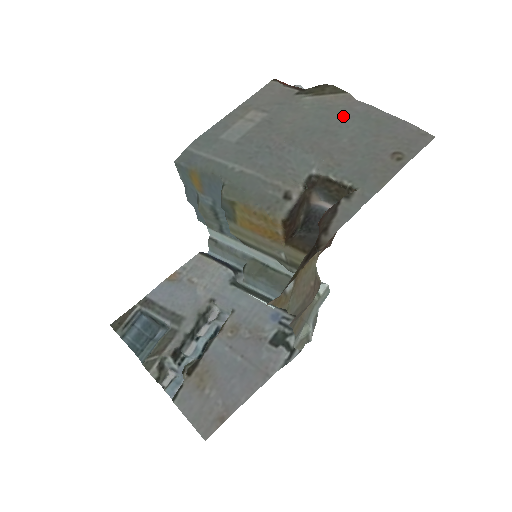
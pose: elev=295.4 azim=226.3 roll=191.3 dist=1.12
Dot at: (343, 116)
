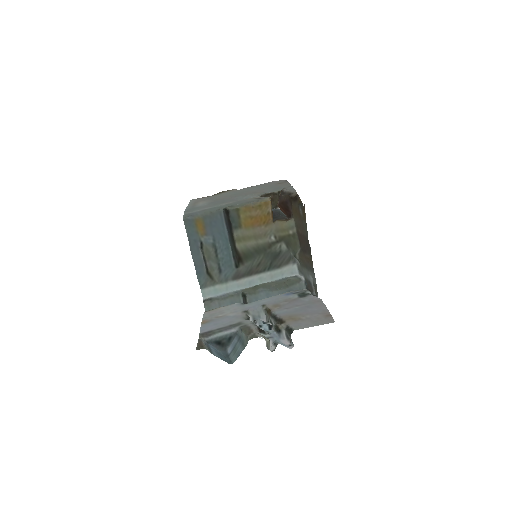
Dot at: (243, 190)
